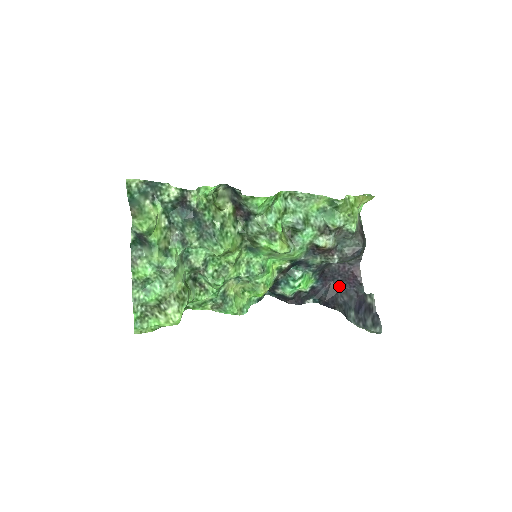
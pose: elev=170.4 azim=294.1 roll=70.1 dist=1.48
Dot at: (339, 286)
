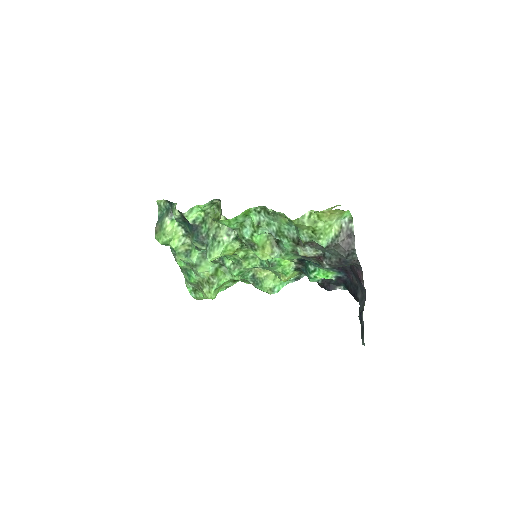
Dot at: (358, 282)
